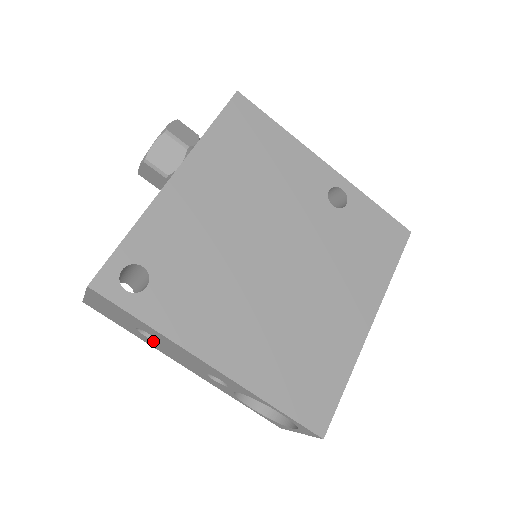
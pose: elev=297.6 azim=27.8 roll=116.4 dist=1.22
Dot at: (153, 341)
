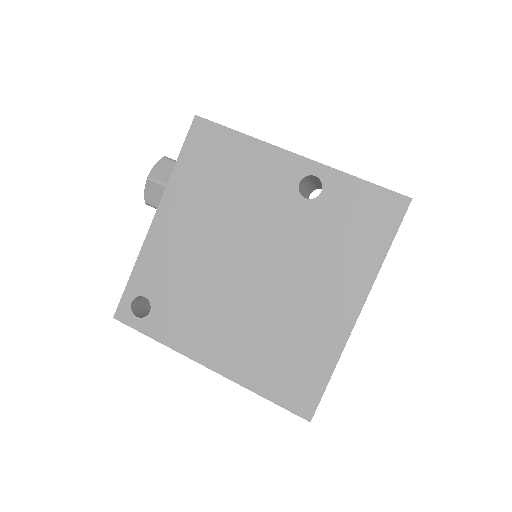
Dot at: occluded
